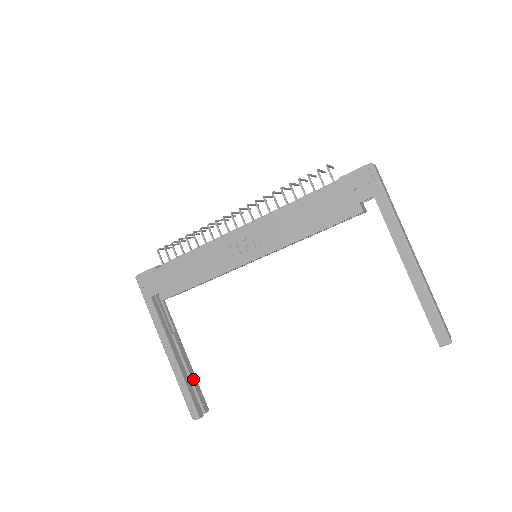
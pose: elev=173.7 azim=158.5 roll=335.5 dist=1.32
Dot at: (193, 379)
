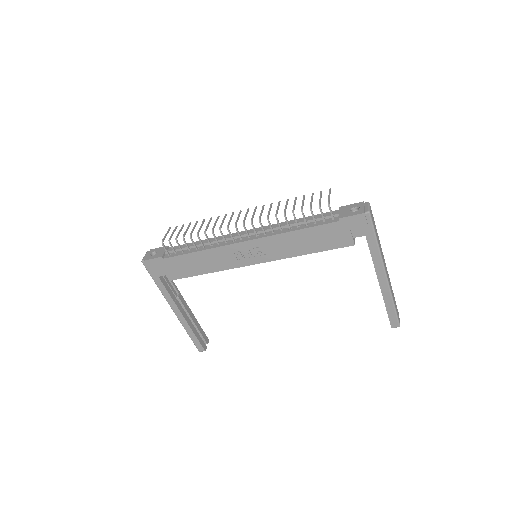
Dot at: (196, 324)
